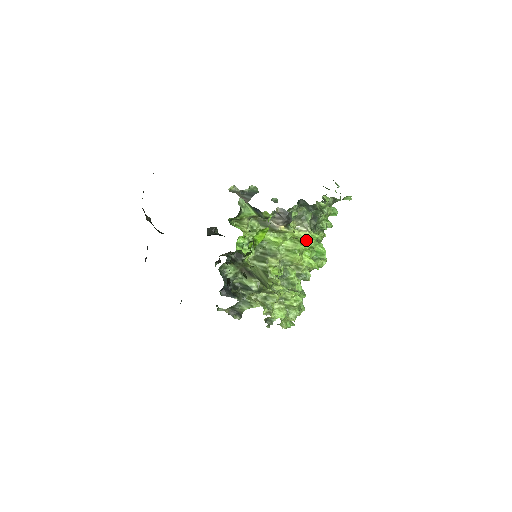
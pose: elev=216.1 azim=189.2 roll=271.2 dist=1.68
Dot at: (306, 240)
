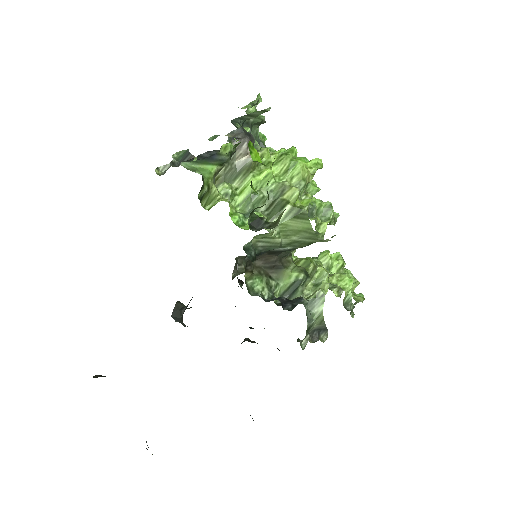
Dot at: occluded
